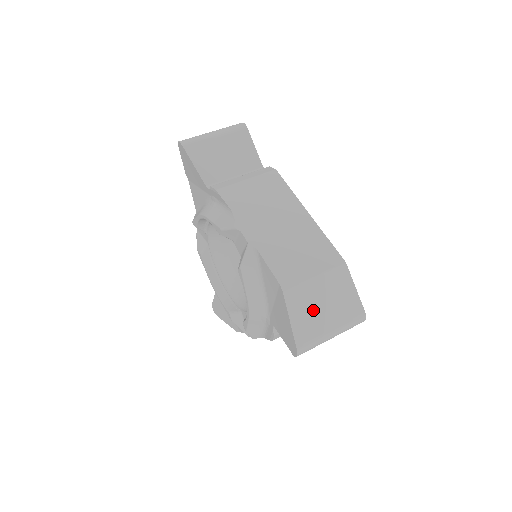
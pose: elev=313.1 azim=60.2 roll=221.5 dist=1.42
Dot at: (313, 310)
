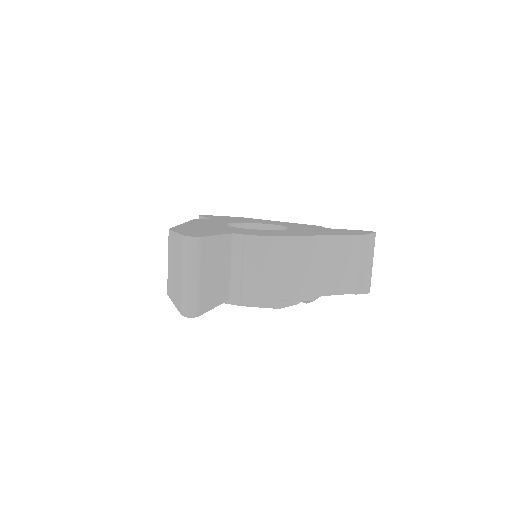
Dot at: (365, 274)
